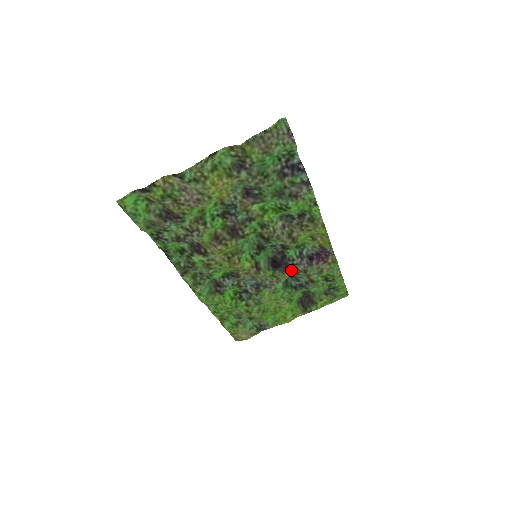
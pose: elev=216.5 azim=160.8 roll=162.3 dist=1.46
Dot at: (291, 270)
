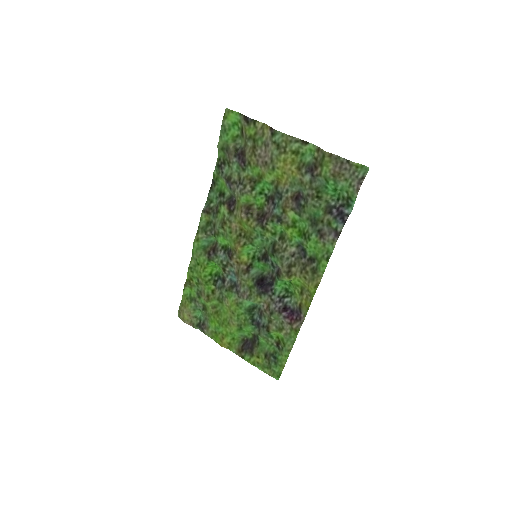
Dot at: (265, 300)
